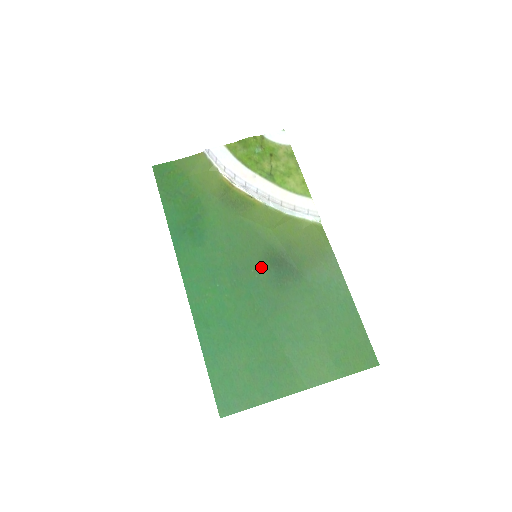
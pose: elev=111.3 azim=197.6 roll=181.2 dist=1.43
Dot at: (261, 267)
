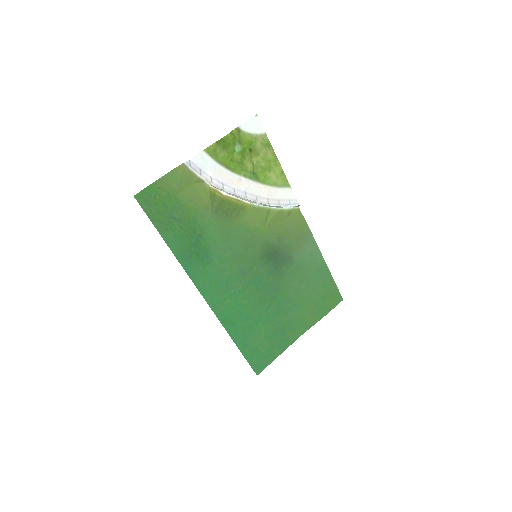
Dot at: (261, 263)
